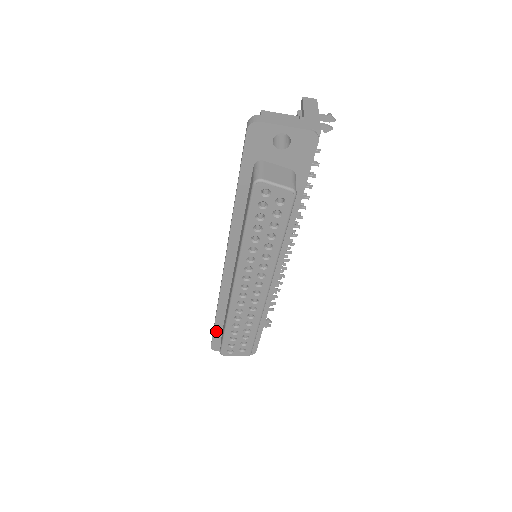
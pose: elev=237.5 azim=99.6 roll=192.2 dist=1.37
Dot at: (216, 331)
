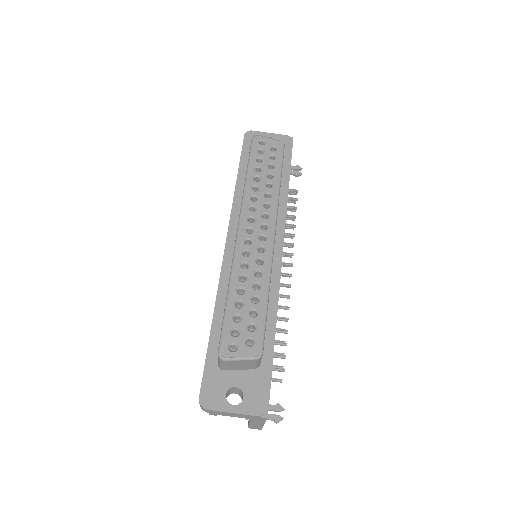
Dot at: (209, 358)
